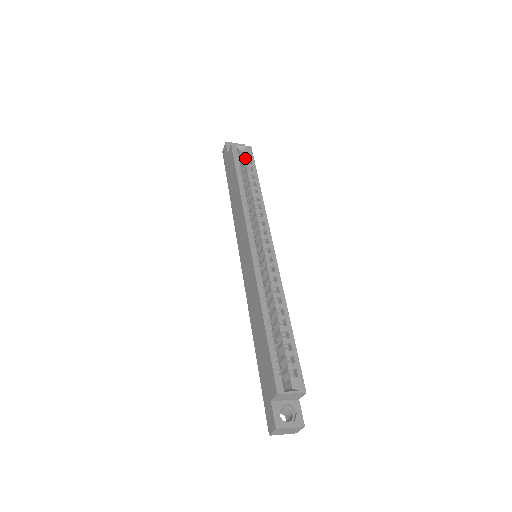
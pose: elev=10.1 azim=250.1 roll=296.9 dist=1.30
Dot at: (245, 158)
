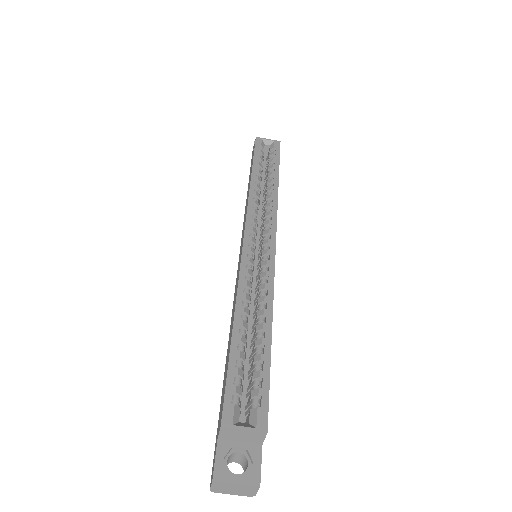
Dot at: (270, 152)
